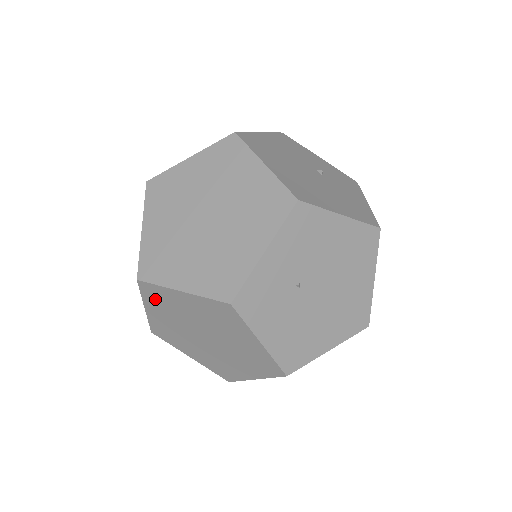
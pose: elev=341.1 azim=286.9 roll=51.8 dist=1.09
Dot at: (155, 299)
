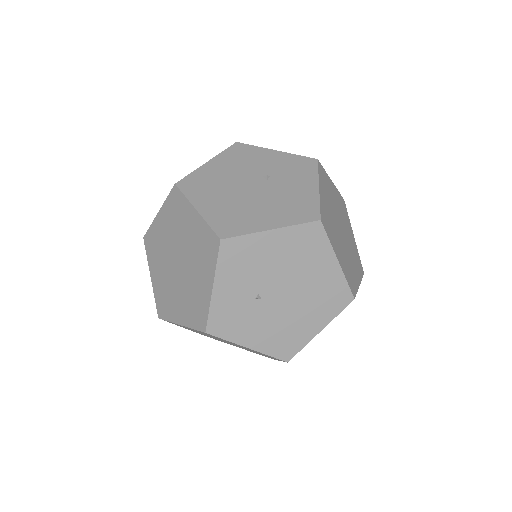
Dot at: occluded
